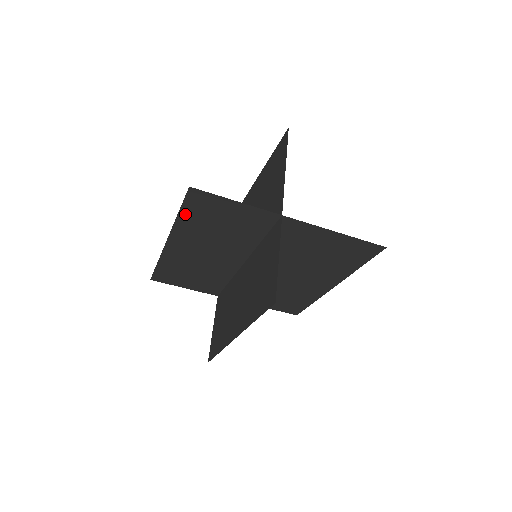
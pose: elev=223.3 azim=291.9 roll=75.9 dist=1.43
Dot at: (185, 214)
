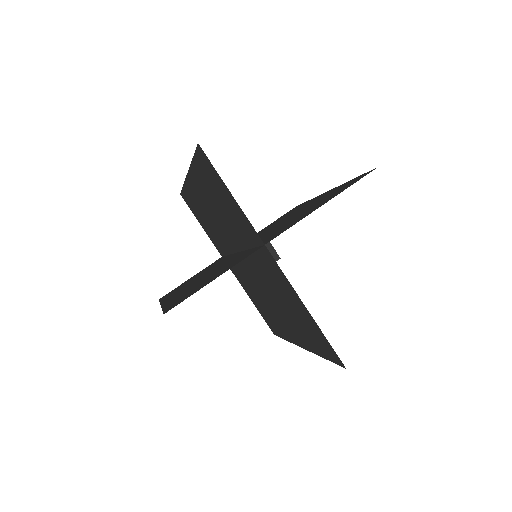
Dot at: (197, 165)
